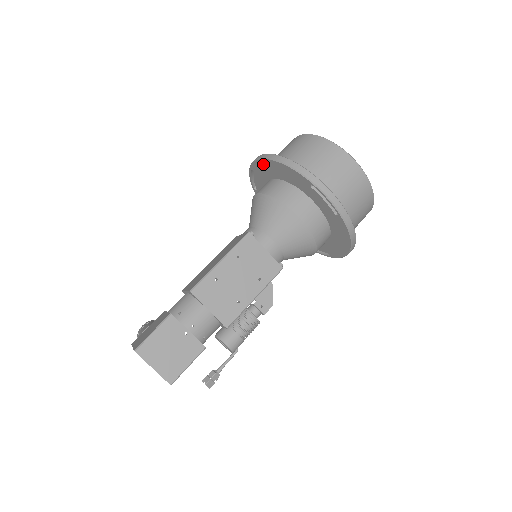
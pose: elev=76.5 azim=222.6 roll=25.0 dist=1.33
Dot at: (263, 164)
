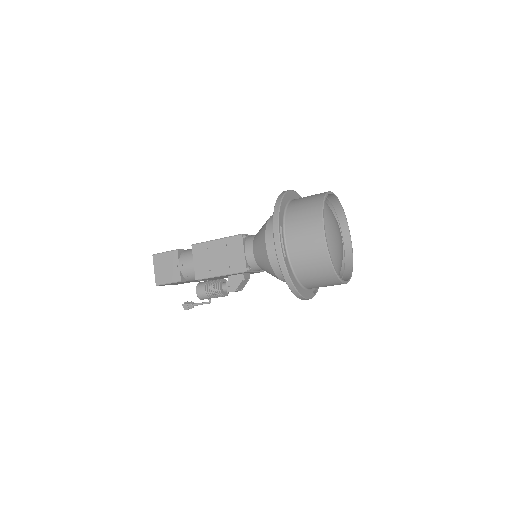
Dot at: occluded
